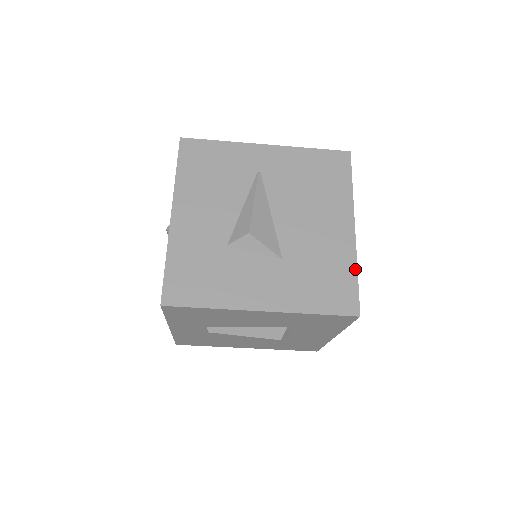
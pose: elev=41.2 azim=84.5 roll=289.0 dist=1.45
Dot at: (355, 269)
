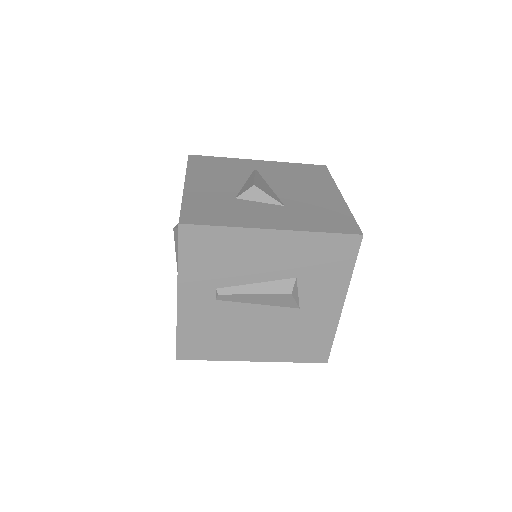
Dot at: (349, 213)
